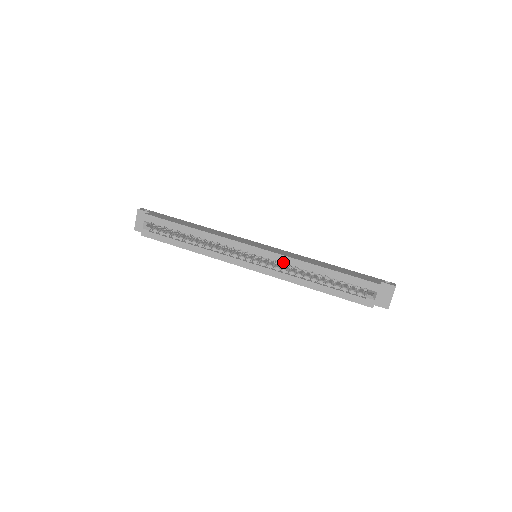
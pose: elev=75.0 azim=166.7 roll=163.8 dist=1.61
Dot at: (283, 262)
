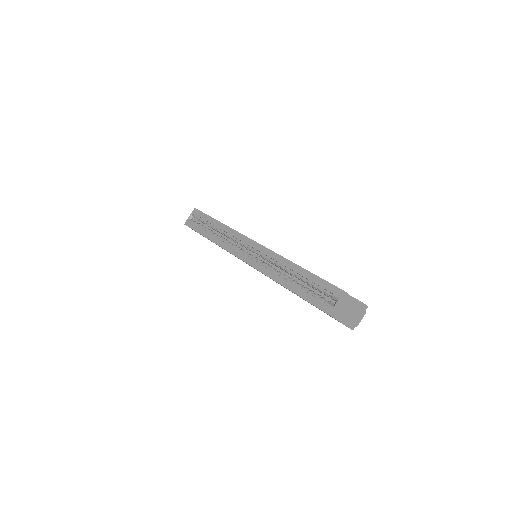
Dot at: (271, 259)
